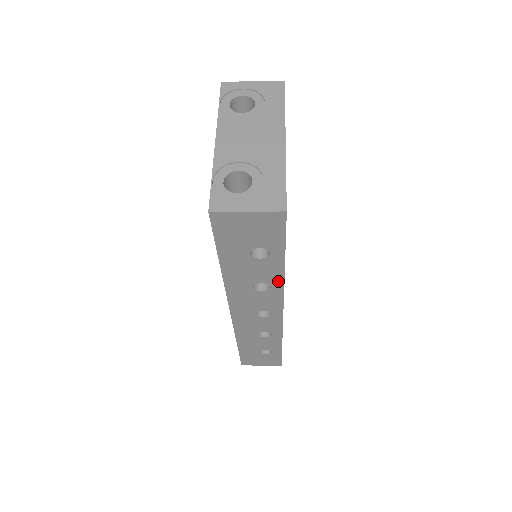
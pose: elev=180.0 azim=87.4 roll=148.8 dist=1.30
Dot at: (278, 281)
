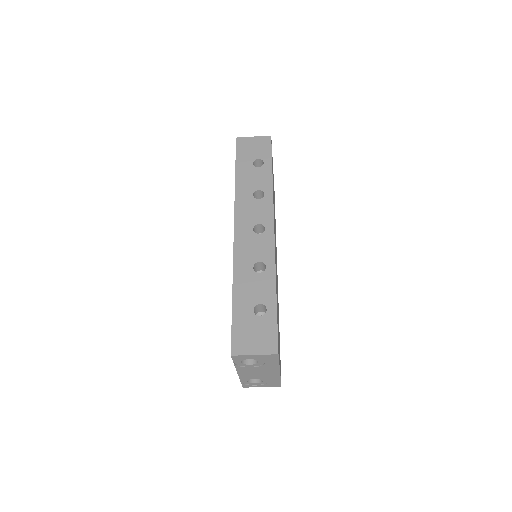
Dot at: (269, 188)
